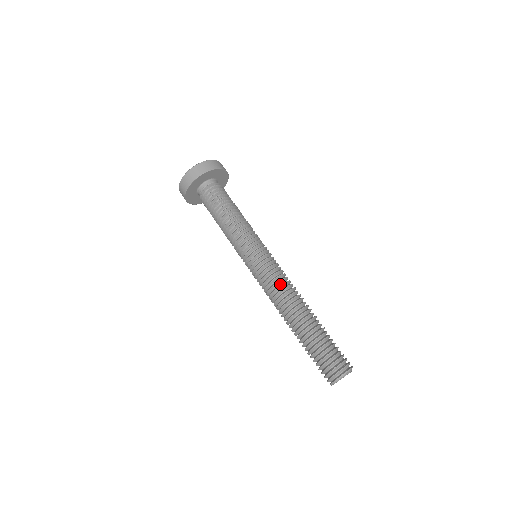
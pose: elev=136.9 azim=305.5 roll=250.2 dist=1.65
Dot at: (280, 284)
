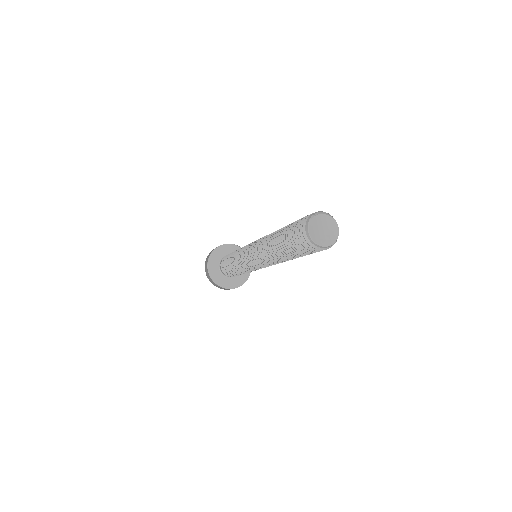
Dot at: occluded
